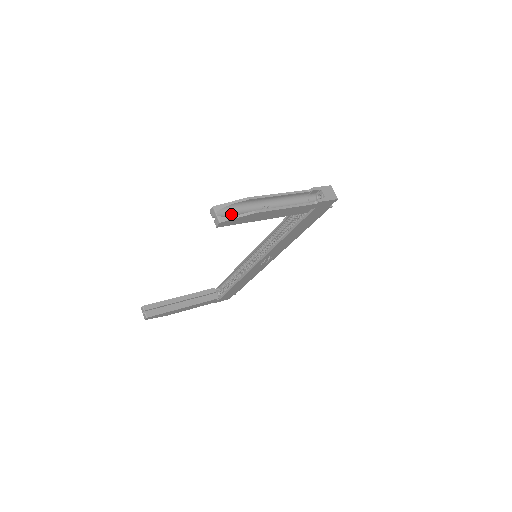
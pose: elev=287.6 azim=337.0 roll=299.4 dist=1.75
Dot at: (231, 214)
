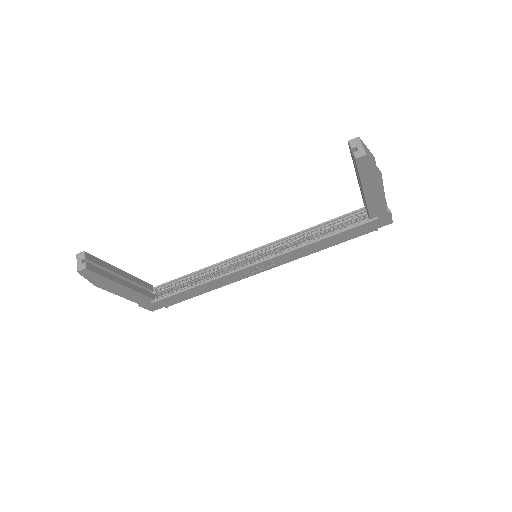
Dot at: occluded
